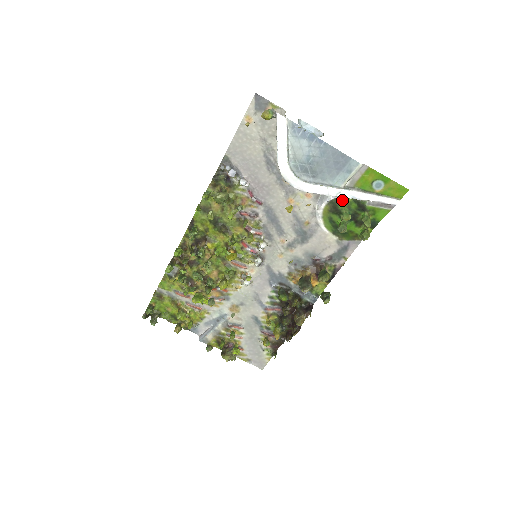
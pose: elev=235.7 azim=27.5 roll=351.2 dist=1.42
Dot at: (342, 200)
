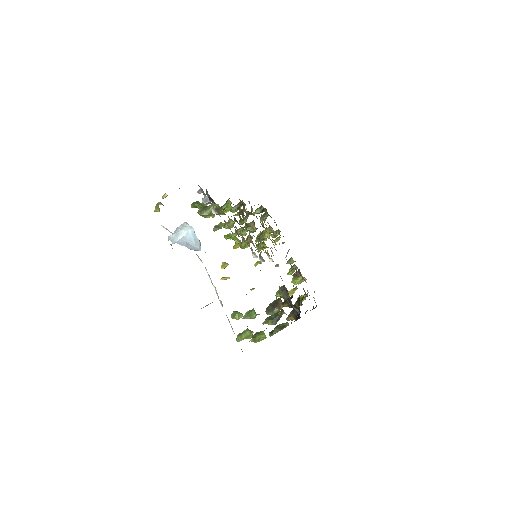
Dot at: occluded
